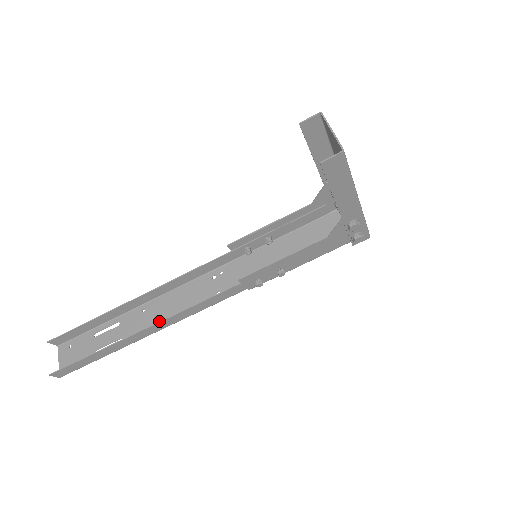
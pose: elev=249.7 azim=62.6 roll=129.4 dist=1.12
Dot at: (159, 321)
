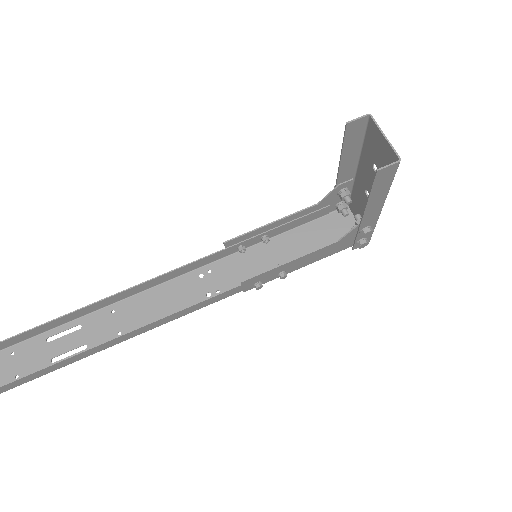
Dot at: (141, 326)
